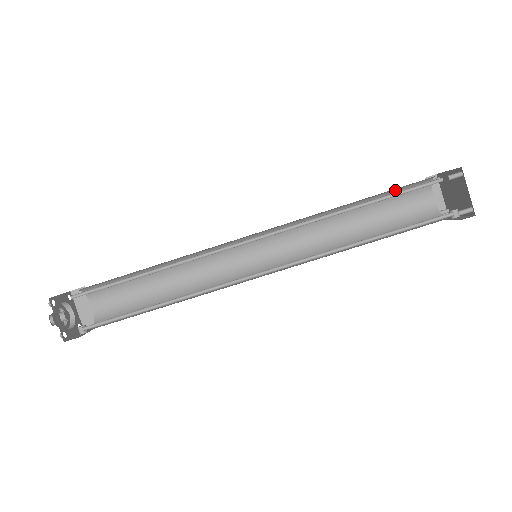
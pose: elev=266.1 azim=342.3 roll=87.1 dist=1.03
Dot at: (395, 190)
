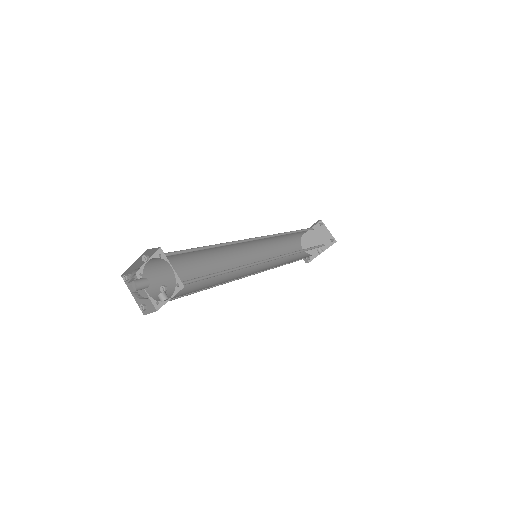
Dot at: (292, 237)
